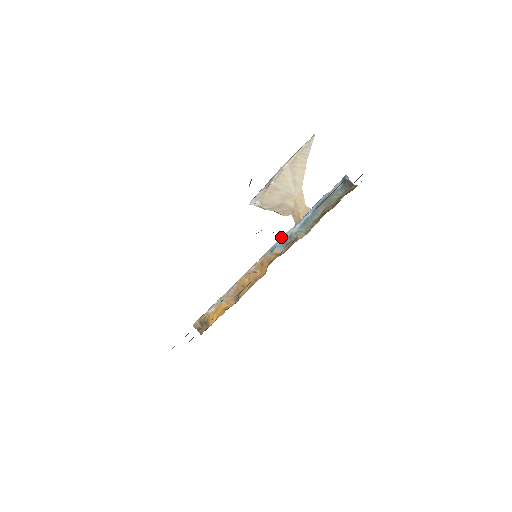
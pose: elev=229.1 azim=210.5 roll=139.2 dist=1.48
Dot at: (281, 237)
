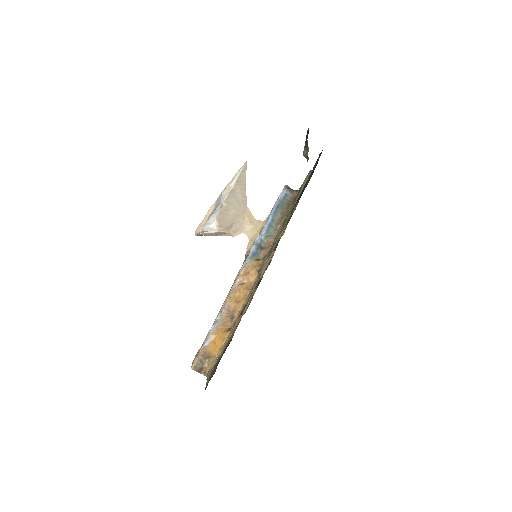
Dot at: (253, 245)
